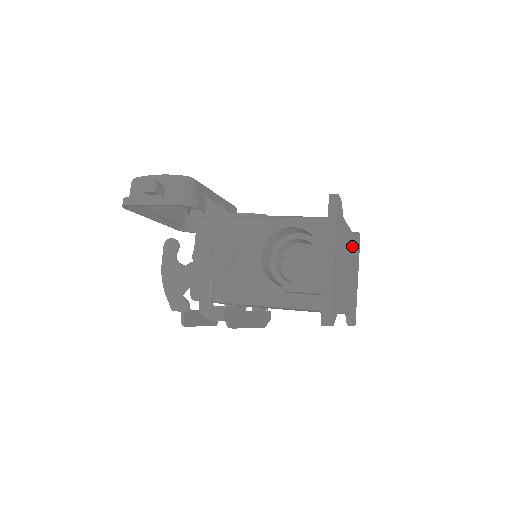
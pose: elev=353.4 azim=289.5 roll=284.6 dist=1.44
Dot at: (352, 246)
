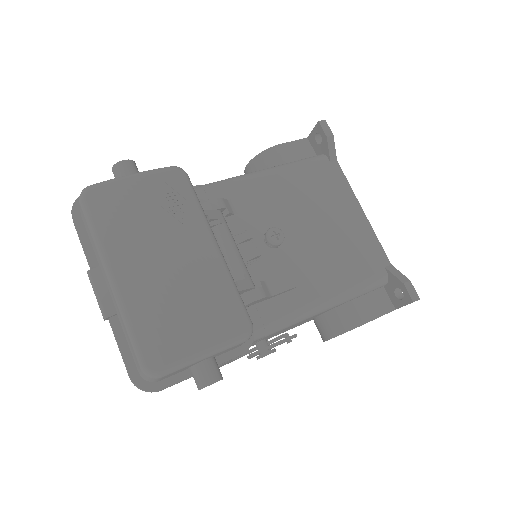
Dot at: occluded
